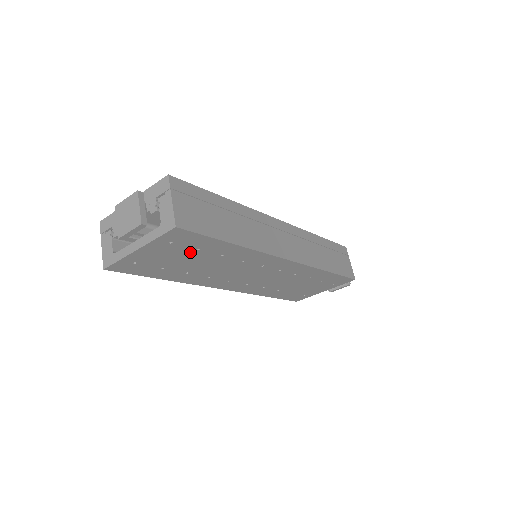
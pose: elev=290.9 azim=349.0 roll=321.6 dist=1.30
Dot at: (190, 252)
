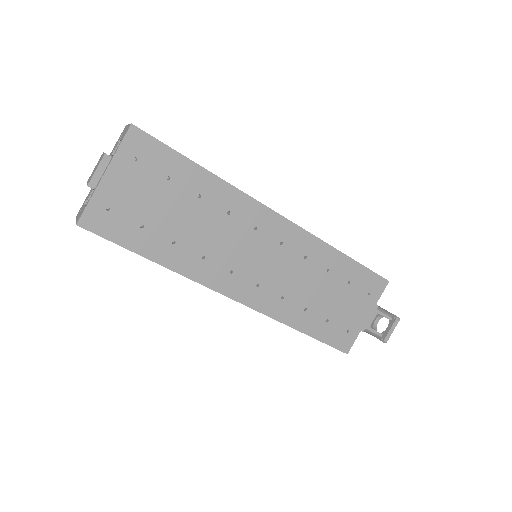
Dot at: (162, 185)
